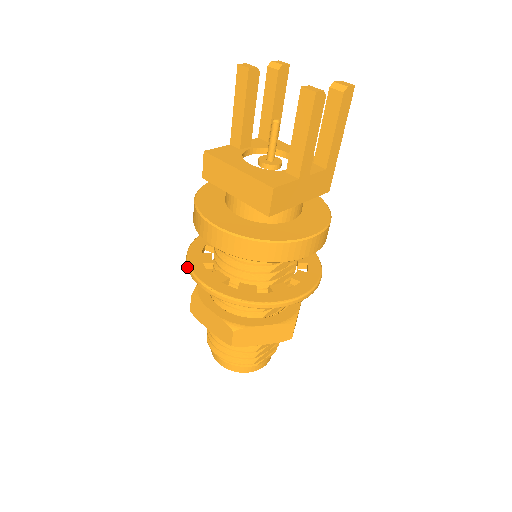
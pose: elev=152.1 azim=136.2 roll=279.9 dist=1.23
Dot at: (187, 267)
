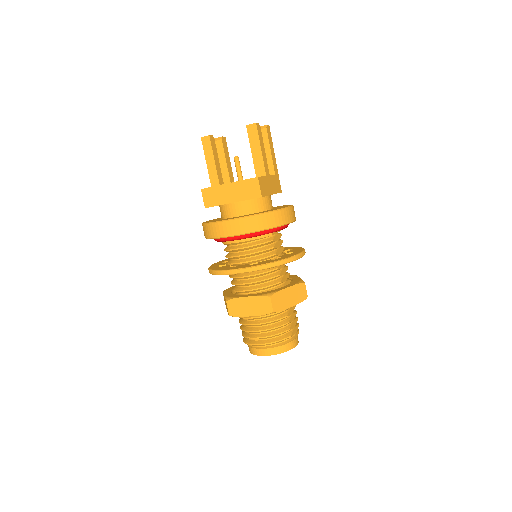
Dot at: (217, 273)
